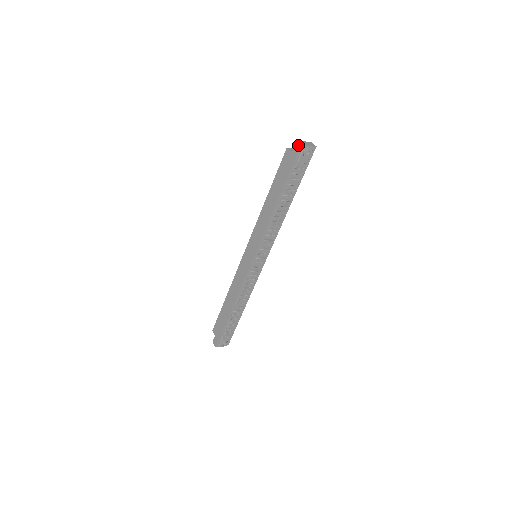
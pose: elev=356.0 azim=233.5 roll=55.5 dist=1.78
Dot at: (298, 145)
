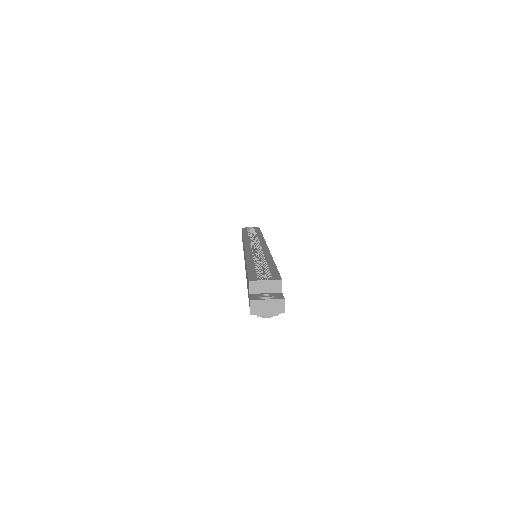
Dot at: occluded
